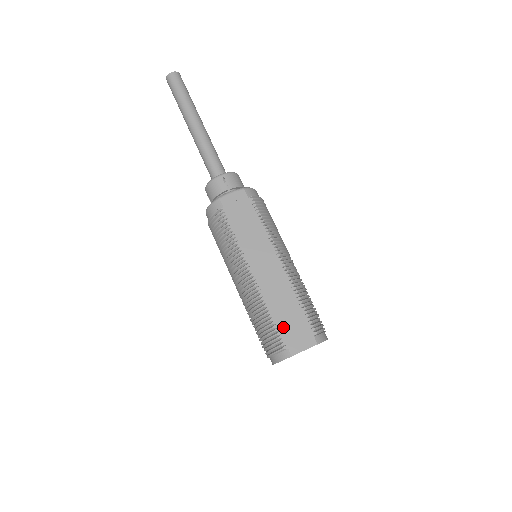
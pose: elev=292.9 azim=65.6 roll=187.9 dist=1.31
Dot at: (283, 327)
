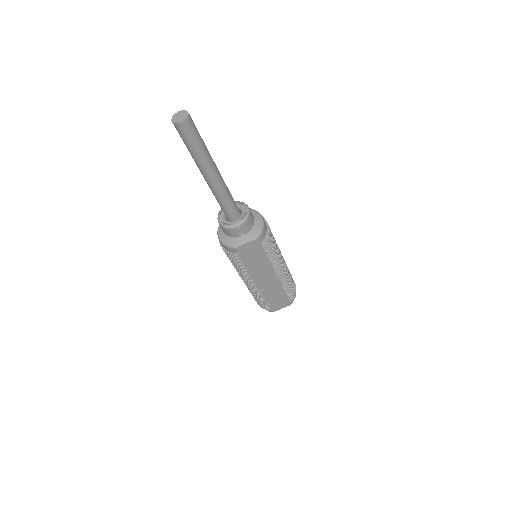
Dot at: (271, 303)
